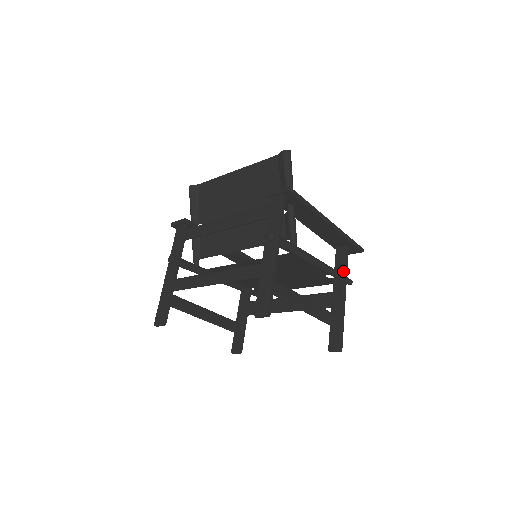
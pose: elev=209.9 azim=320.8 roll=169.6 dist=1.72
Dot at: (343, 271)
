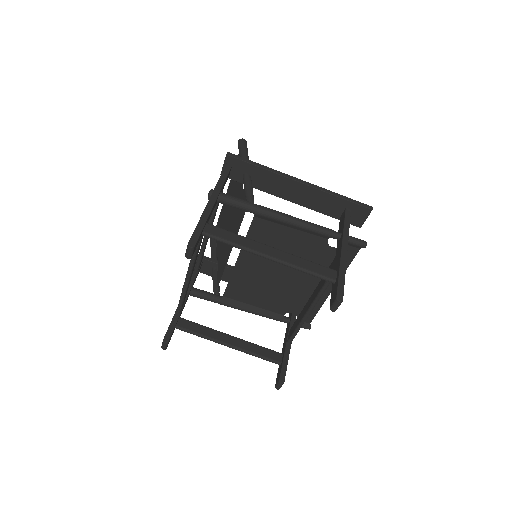
Dot at: (342, 229)
